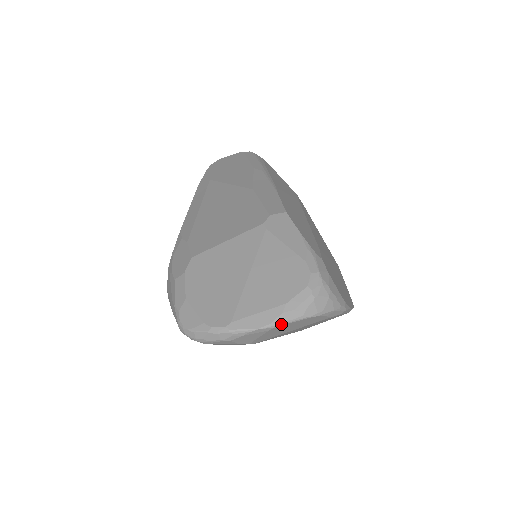
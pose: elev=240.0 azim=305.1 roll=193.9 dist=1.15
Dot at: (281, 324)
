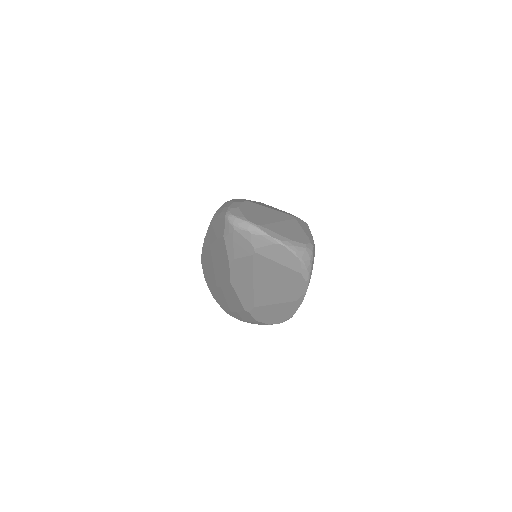
Dot at: (284, 245)
